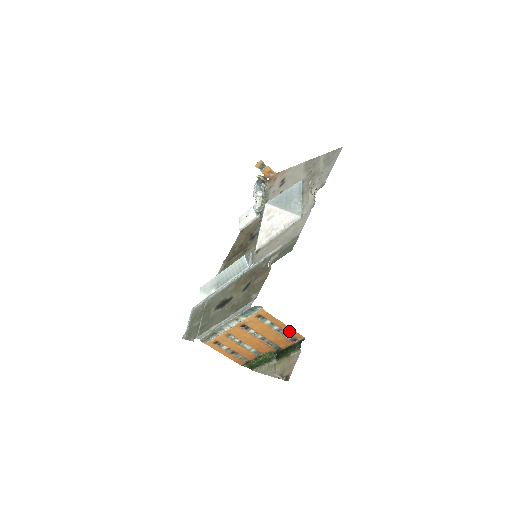
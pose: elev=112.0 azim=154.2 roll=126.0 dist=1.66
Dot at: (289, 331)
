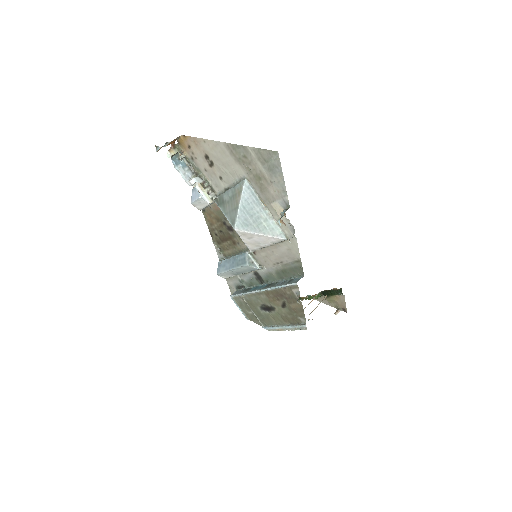
Dot at: occluded
